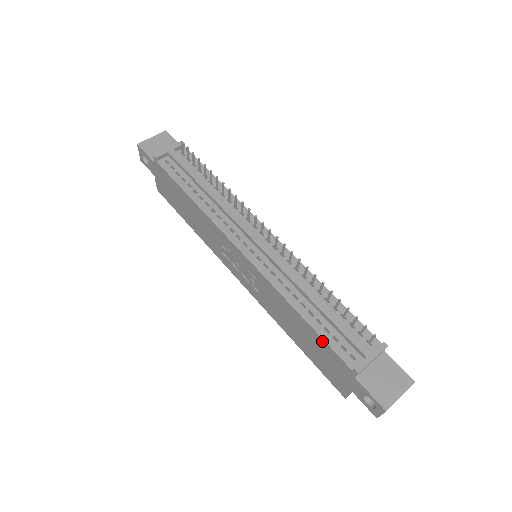
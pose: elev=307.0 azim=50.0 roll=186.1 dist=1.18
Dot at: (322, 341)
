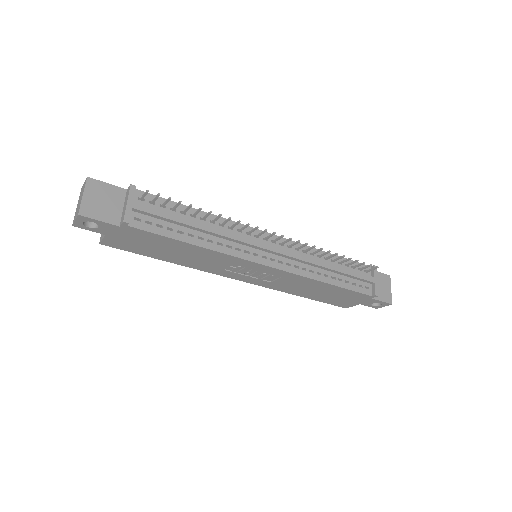
Dot at: (348, 291)
